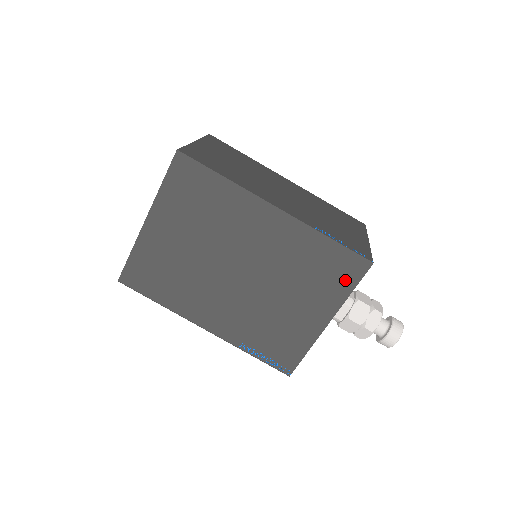
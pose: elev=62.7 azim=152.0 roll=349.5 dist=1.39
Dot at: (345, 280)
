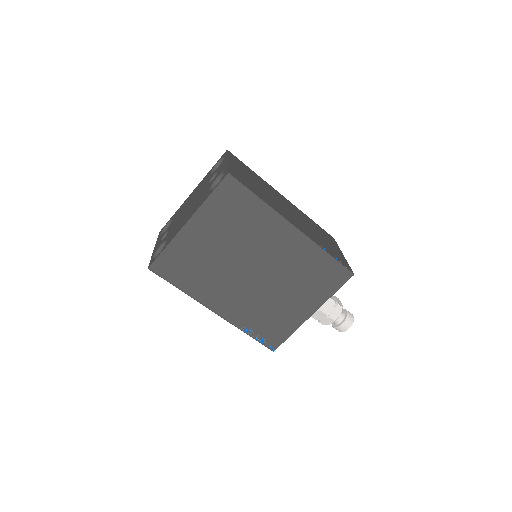
Dot at: (332, 284)
